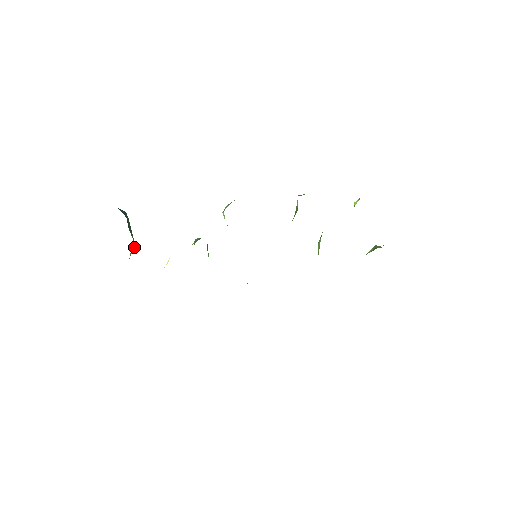
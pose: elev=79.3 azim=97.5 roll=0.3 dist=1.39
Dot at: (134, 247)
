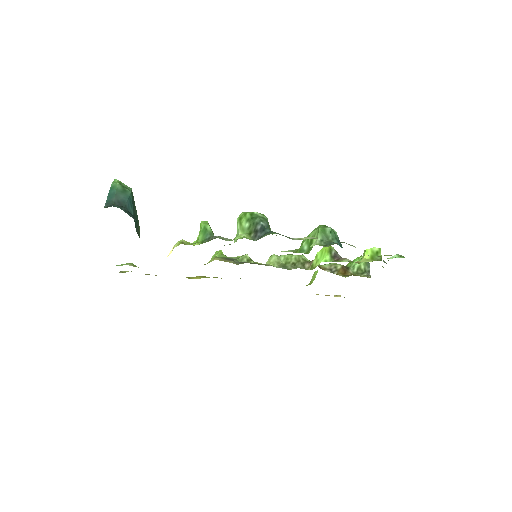
Dot at: (139, 230)
